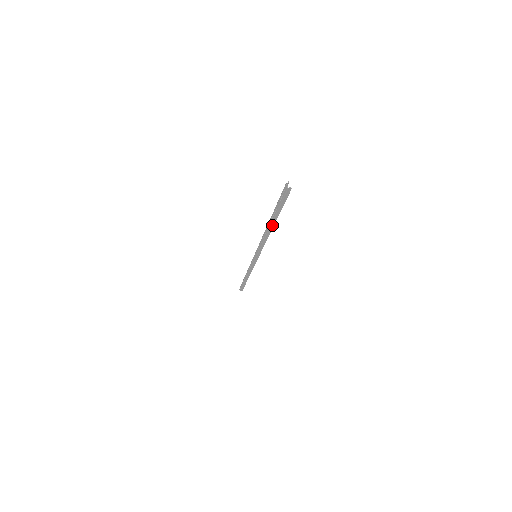
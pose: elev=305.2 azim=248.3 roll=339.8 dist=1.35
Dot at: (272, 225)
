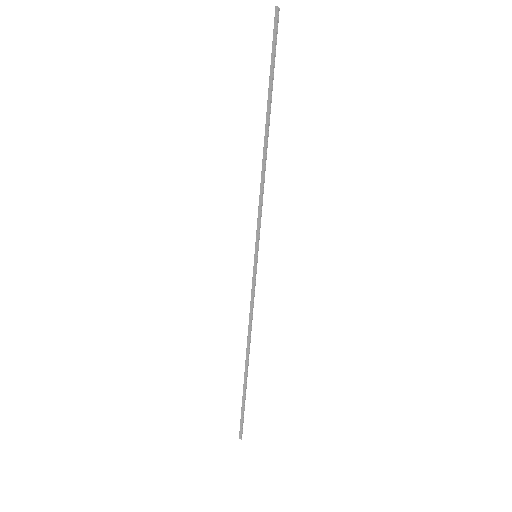
Dot at: (268, 125)
